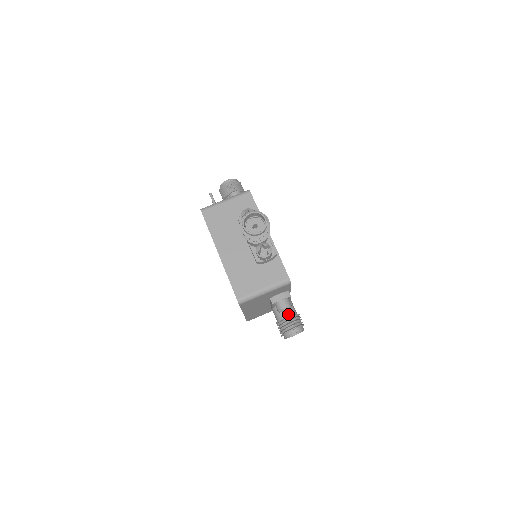
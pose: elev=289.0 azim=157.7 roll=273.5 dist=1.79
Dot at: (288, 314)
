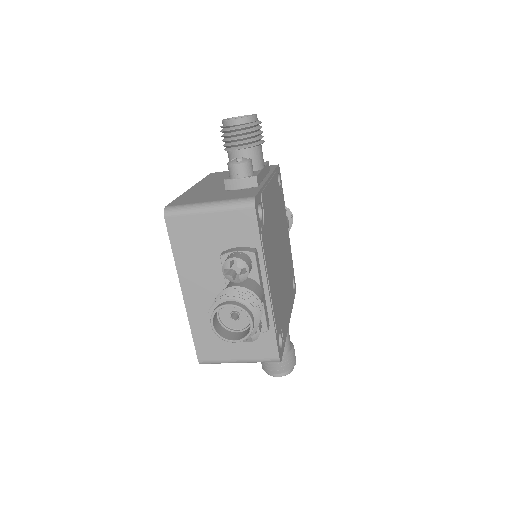
Dot at: (239, 287)
